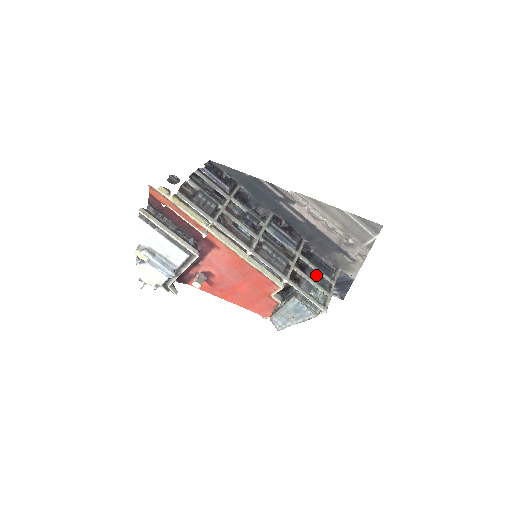
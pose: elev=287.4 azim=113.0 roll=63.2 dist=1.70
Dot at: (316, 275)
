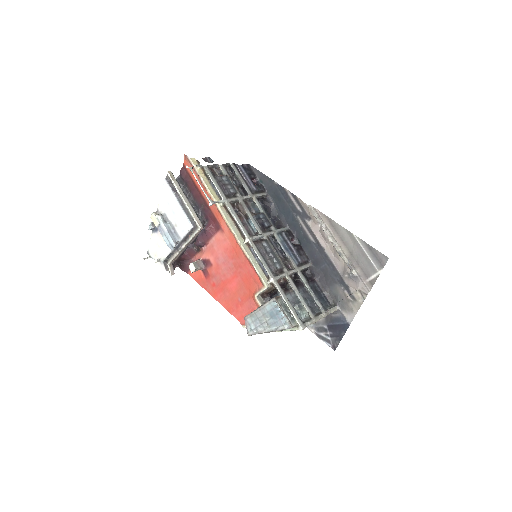
Dot at: (309, 297)
